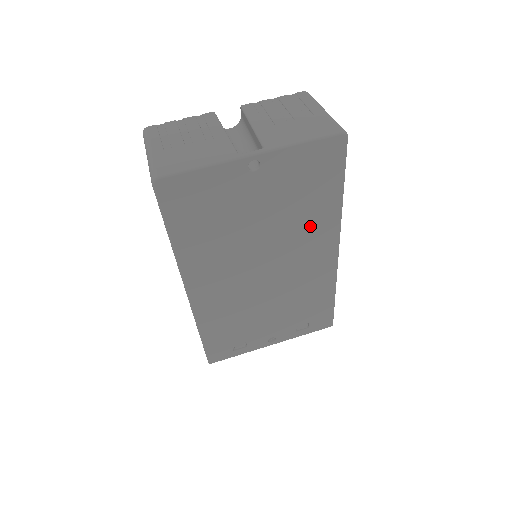
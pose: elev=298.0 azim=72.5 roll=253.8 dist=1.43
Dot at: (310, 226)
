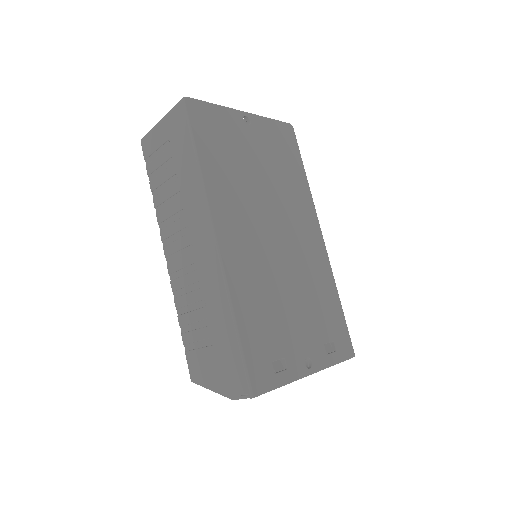
Dot at: (295, 197)
